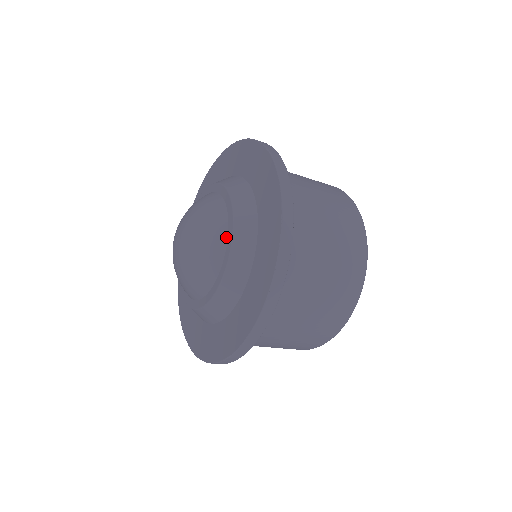
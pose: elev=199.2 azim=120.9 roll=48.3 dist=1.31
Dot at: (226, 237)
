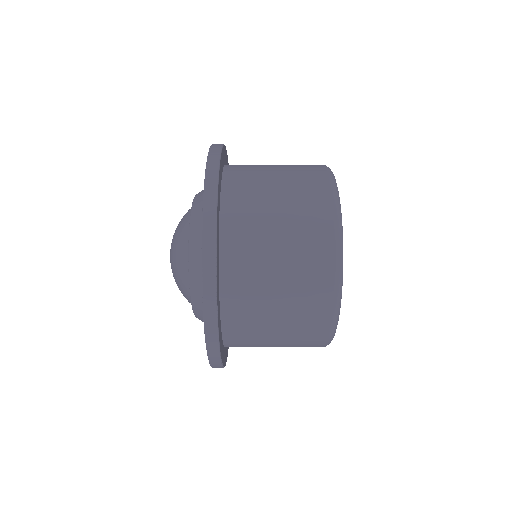
Dot at: occluded
